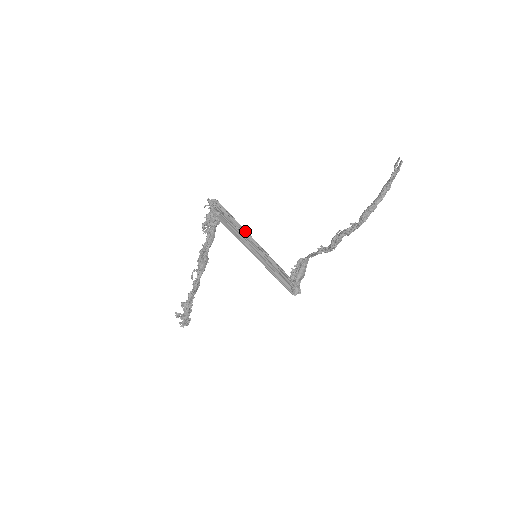
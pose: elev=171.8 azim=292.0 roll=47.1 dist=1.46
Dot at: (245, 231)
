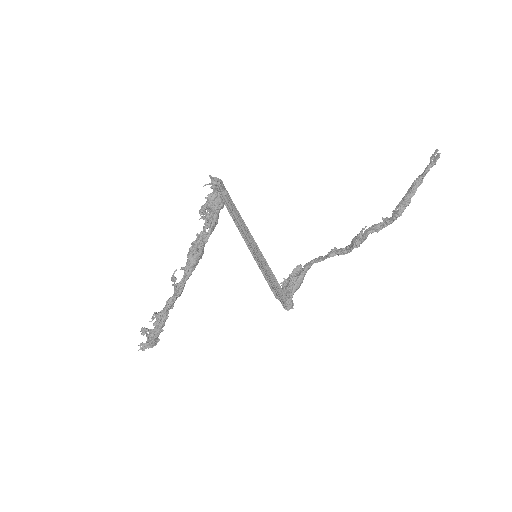
Dot at: occluded
